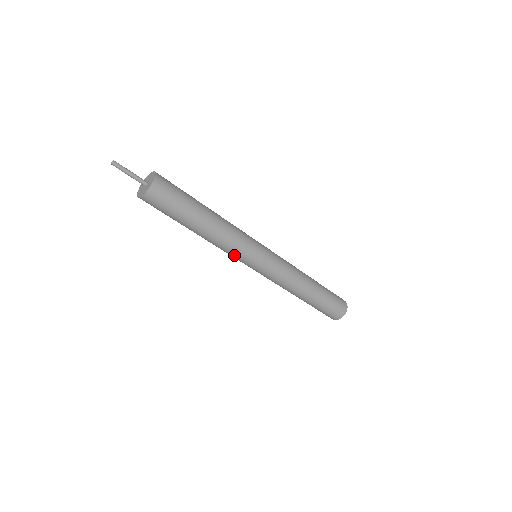
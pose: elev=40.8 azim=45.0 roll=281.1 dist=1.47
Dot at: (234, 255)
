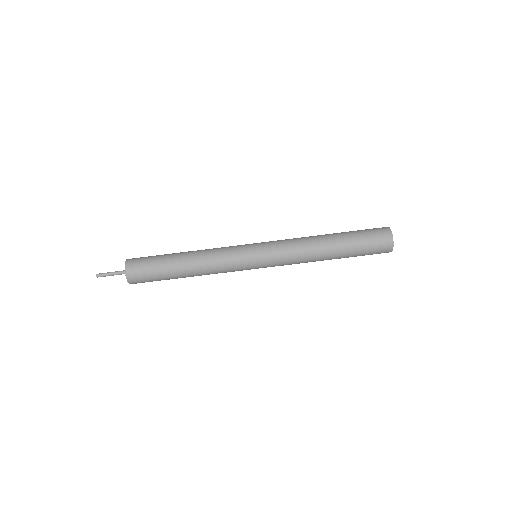
Dot at: (230, 261)
